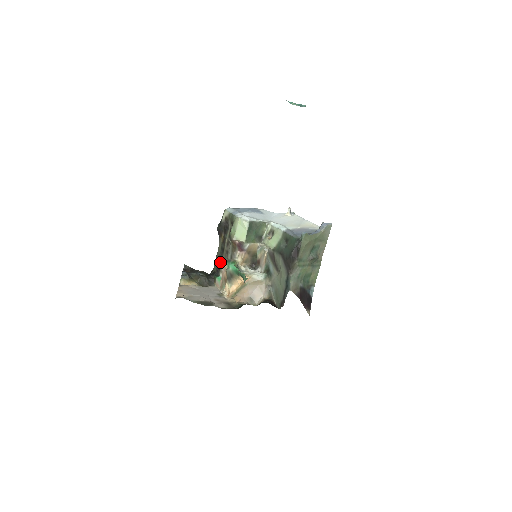
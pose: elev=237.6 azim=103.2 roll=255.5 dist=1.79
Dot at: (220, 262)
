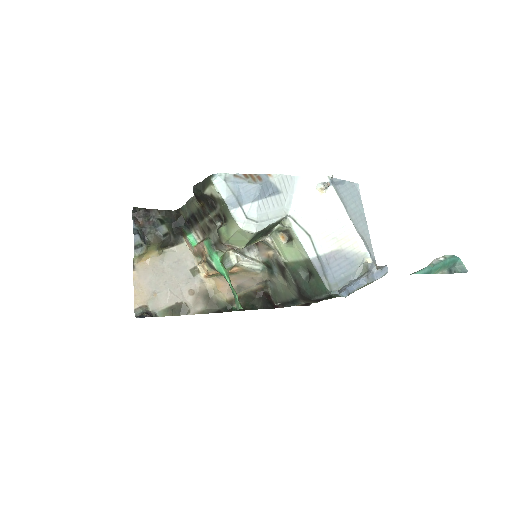
Dot at: (194, 220)
